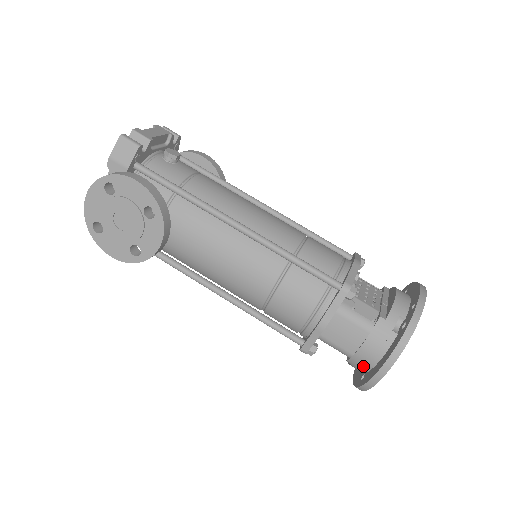
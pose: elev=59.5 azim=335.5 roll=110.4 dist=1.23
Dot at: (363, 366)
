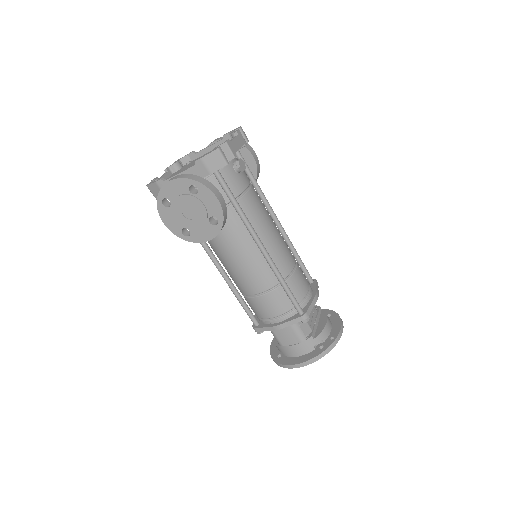
Dot at: (284, 353)
